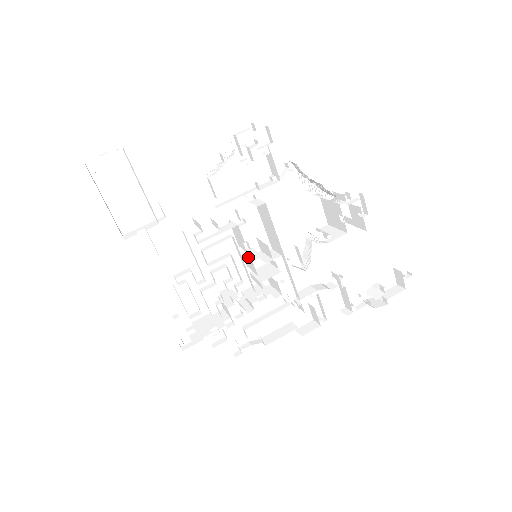
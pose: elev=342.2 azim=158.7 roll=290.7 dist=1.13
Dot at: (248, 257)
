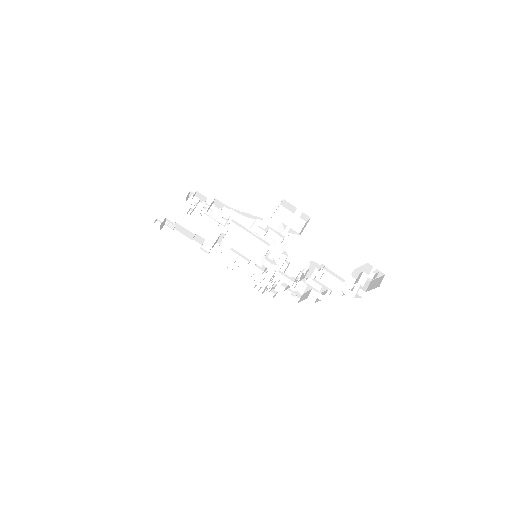
Dot at: occluded
